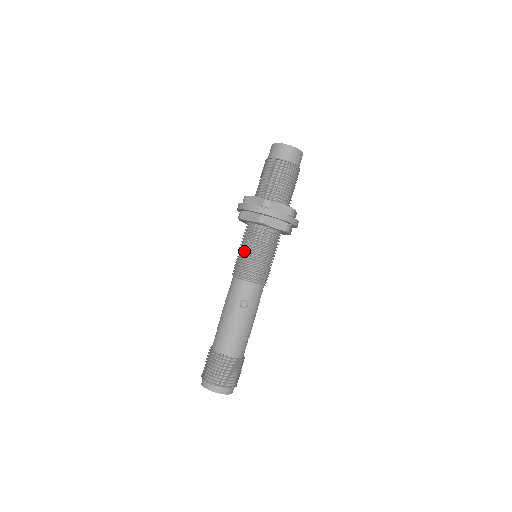
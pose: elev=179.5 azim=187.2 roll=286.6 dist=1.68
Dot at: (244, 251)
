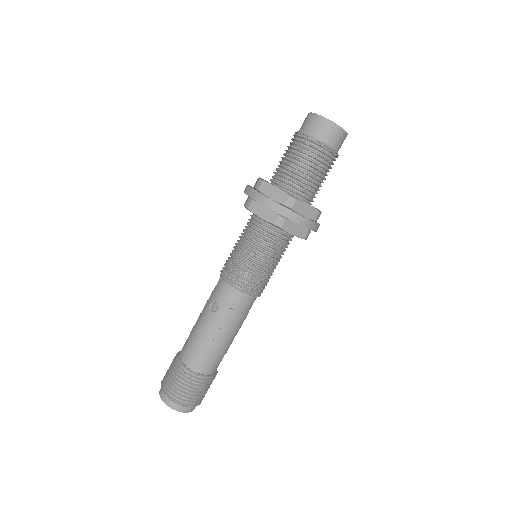
Dot at: (235, 243)
